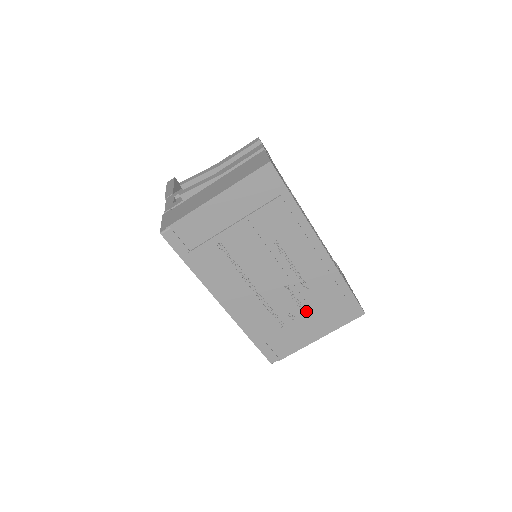
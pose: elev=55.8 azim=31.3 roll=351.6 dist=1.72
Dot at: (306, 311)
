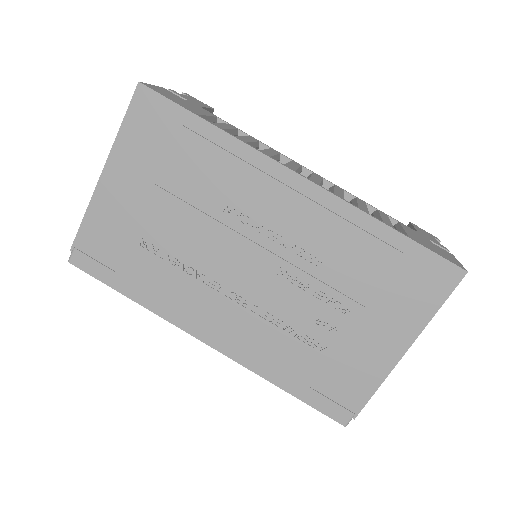
Dot at: (344, 306)
